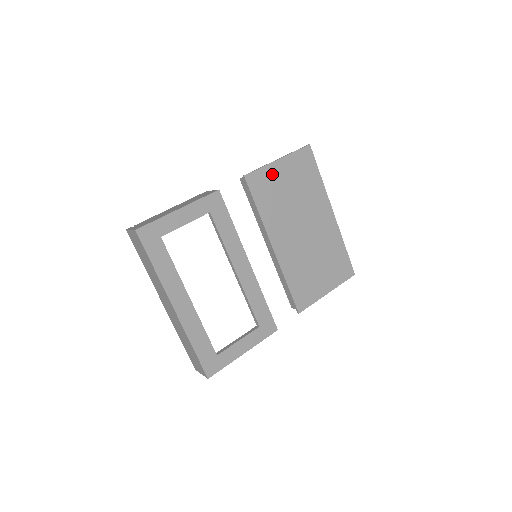
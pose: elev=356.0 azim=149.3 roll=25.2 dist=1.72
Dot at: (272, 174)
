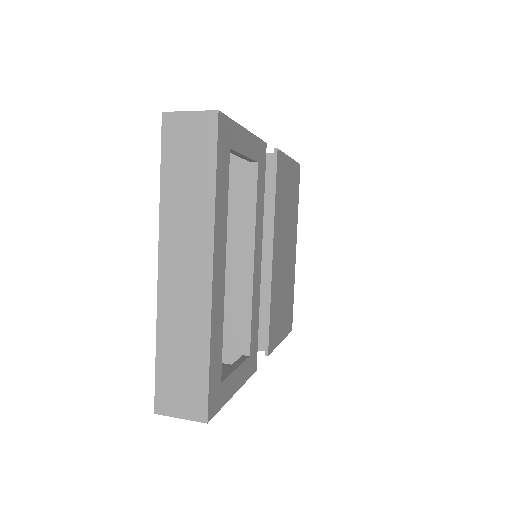
Dot at: (286, 168)
